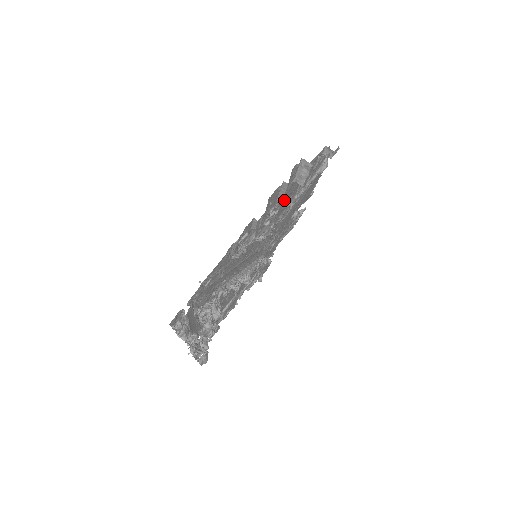
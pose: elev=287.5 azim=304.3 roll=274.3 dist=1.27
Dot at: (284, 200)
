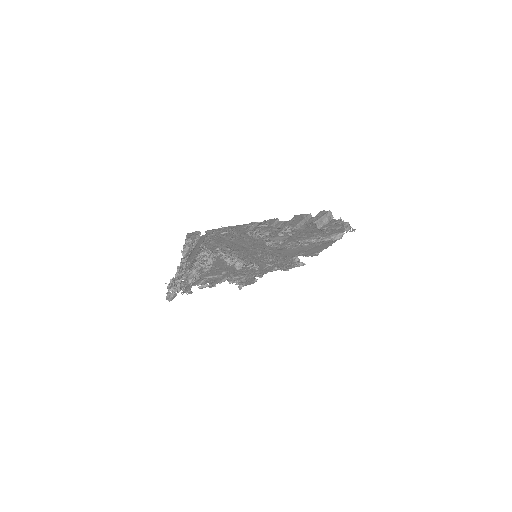
Dot at: (302, 228)
